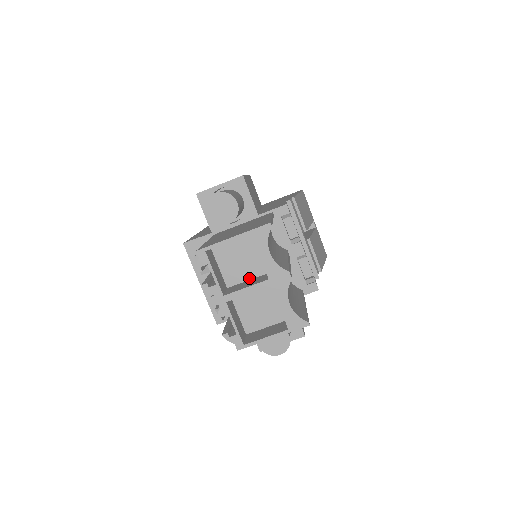
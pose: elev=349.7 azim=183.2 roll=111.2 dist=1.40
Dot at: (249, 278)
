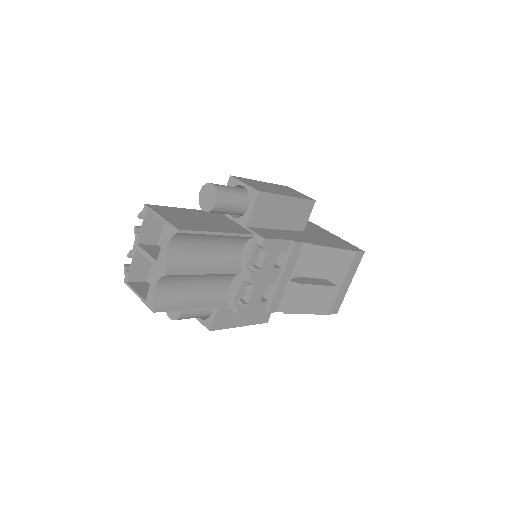
Dot at: occluded
